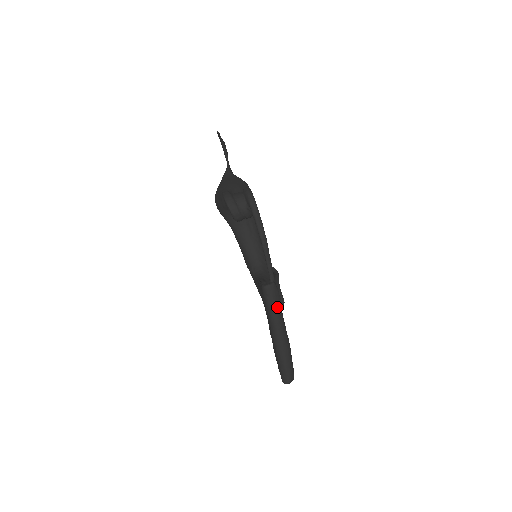
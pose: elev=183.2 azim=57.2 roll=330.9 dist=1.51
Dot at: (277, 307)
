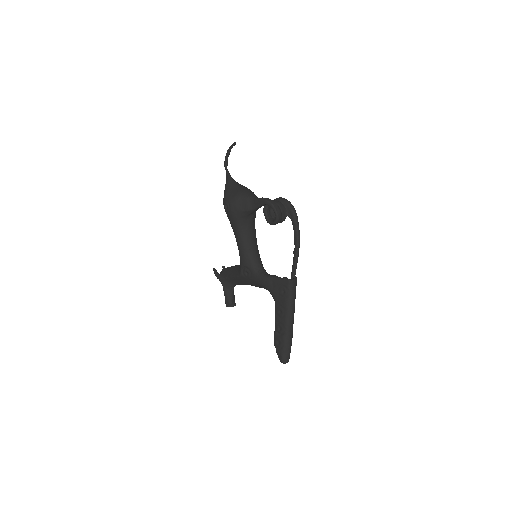
Dot at: (295, 298)
